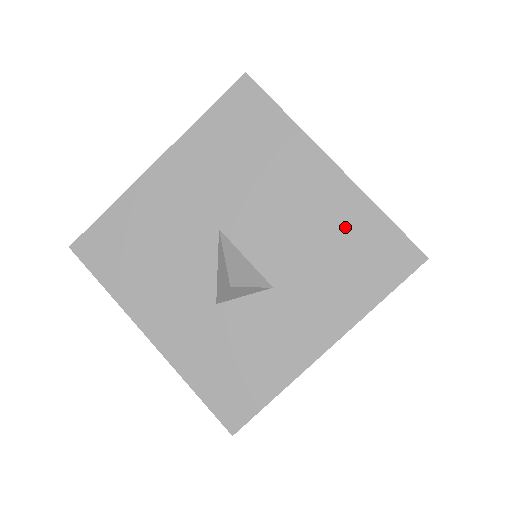
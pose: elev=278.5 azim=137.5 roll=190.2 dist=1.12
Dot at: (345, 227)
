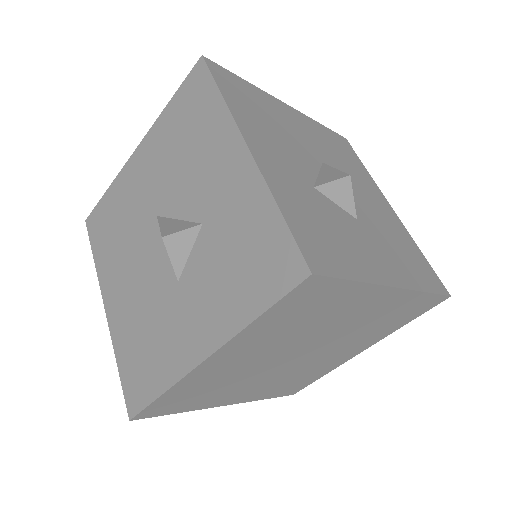
Dot at: (402, 238)
